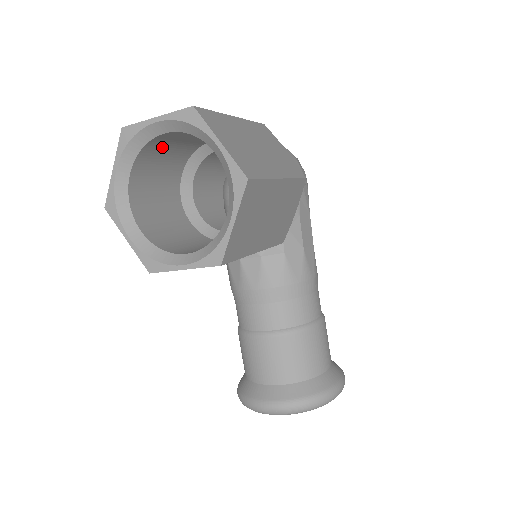
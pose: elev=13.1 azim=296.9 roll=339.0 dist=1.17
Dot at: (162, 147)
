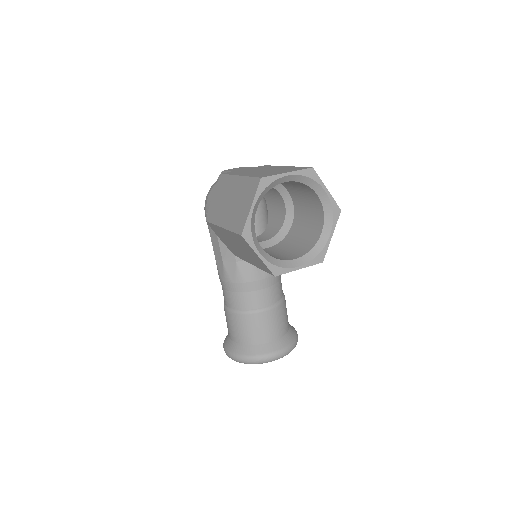
Dot at: occluded
